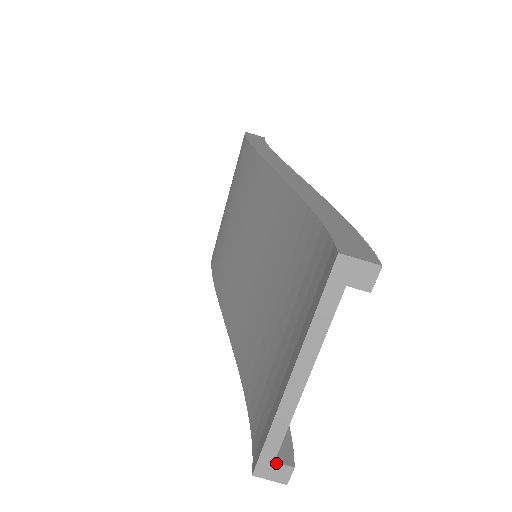
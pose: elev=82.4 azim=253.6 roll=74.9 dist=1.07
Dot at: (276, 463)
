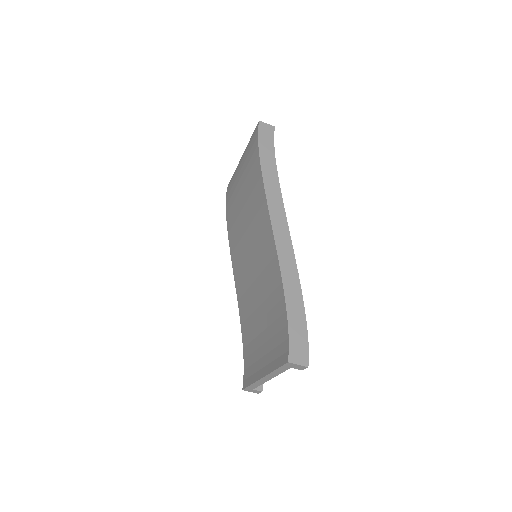
Dot at: (254, 390)
